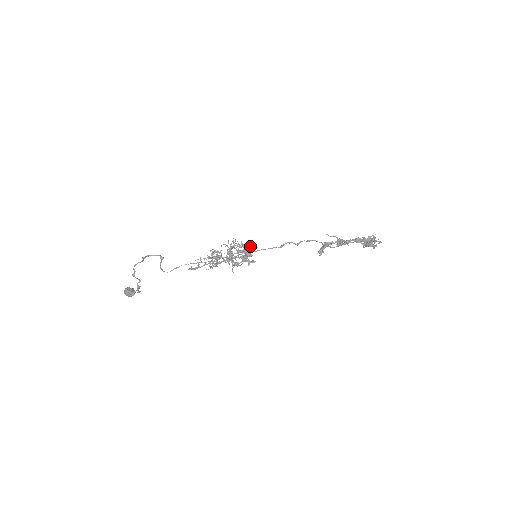
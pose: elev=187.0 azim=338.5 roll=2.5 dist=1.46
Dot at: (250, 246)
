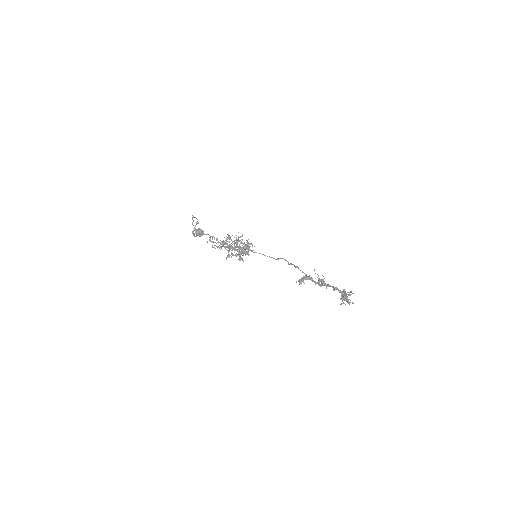
Dot at: (249, 246)
